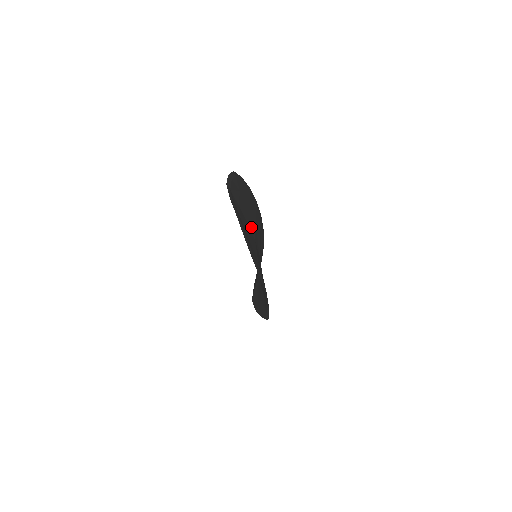
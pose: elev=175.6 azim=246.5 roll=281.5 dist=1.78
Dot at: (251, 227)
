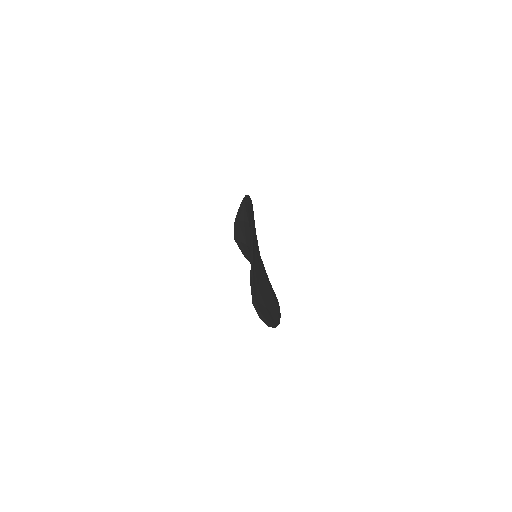
Dot at: (259, 262)
